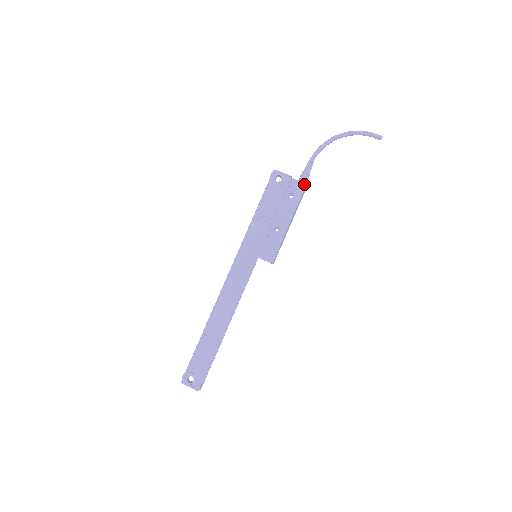
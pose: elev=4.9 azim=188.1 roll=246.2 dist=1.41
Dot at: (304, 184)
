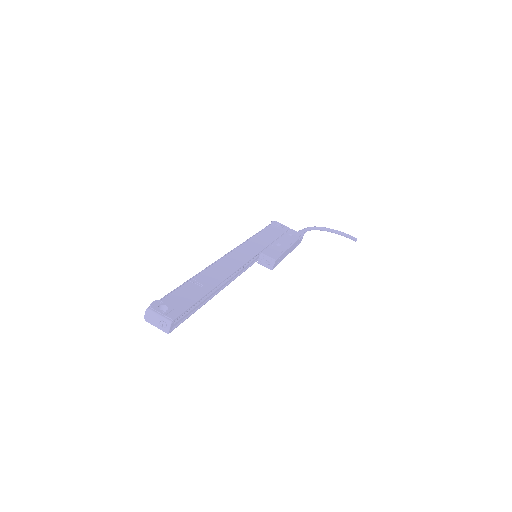
Dot at: (301, 234)
